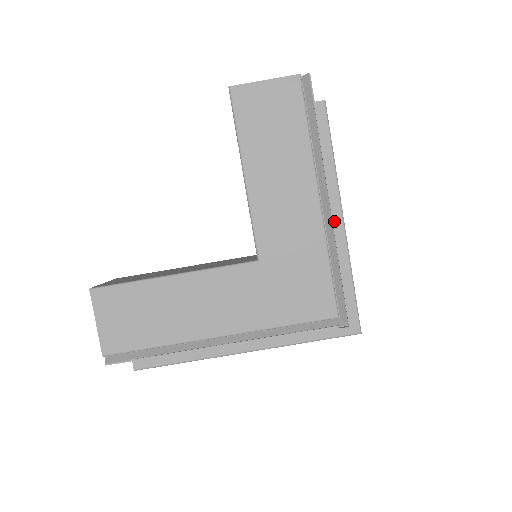
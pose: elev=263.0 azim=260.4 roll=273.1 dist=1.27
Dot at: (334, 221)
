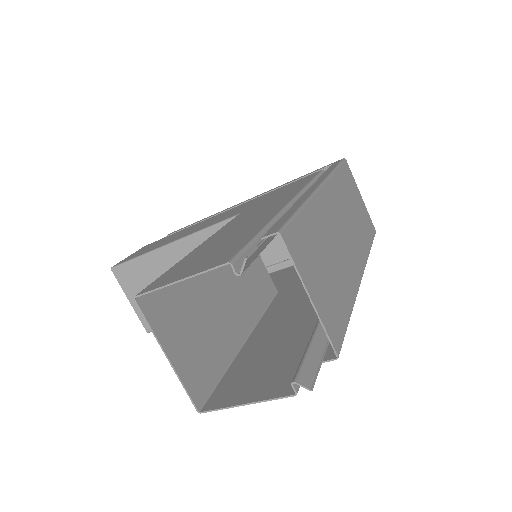
Dot at: occluded
